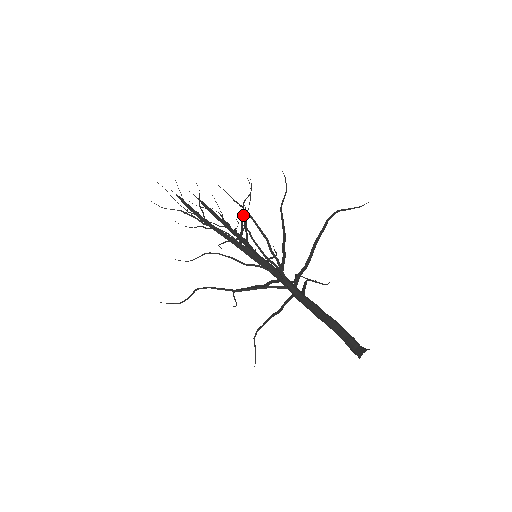
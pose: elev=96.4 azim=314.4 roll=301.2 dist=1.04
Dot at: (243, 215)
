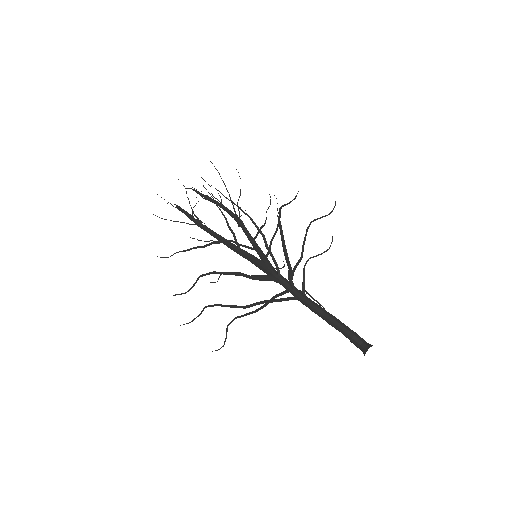
Dot at: occluded
